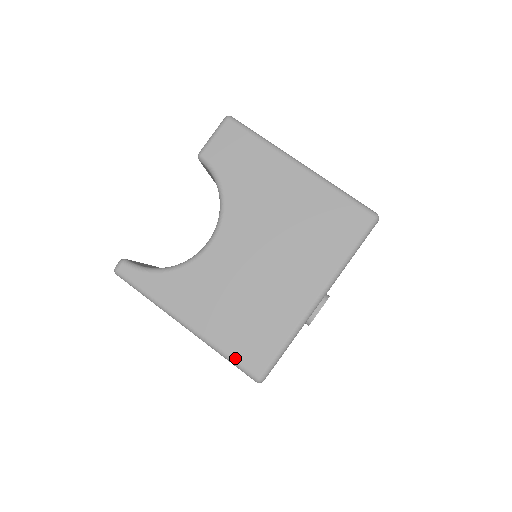
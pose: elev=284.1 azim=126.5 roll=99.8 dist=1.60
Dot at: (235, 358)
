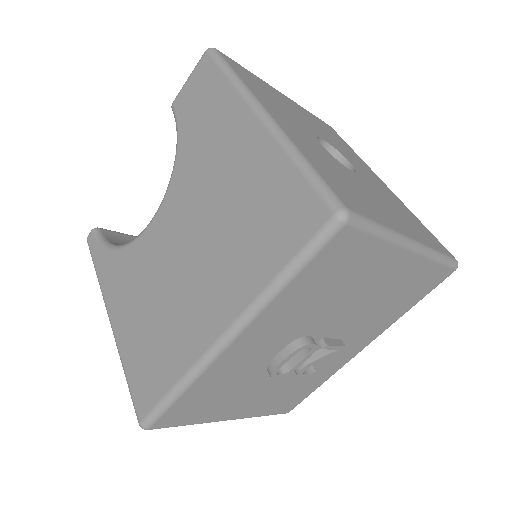
Dot at: (129, 382)
